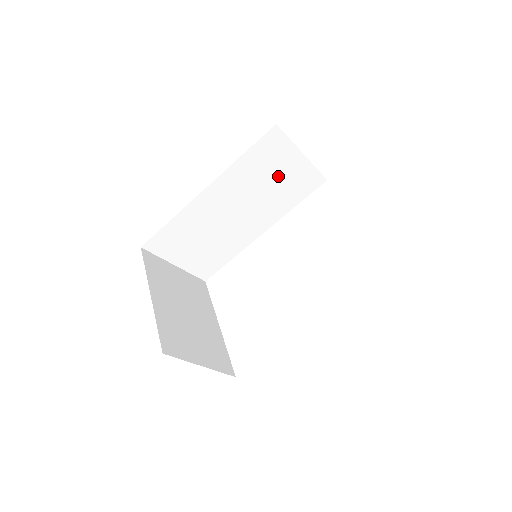
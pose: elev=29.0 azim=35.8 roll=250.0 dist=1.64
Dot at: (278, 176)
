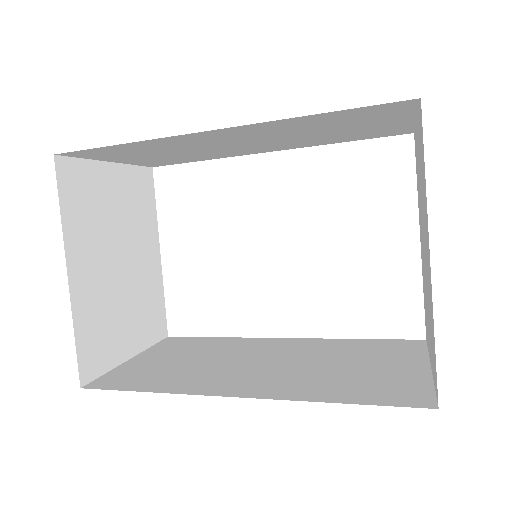
Dot at: (350, 128)
